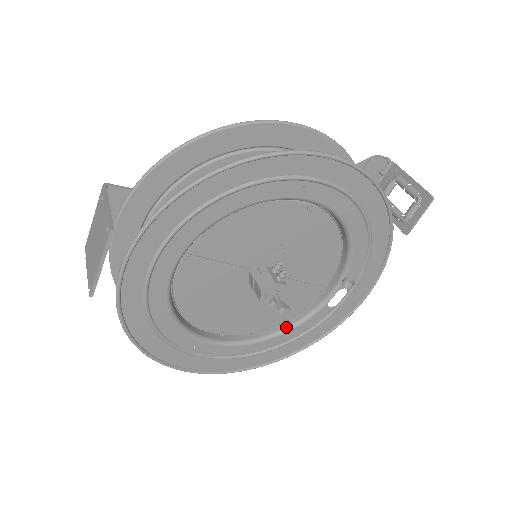
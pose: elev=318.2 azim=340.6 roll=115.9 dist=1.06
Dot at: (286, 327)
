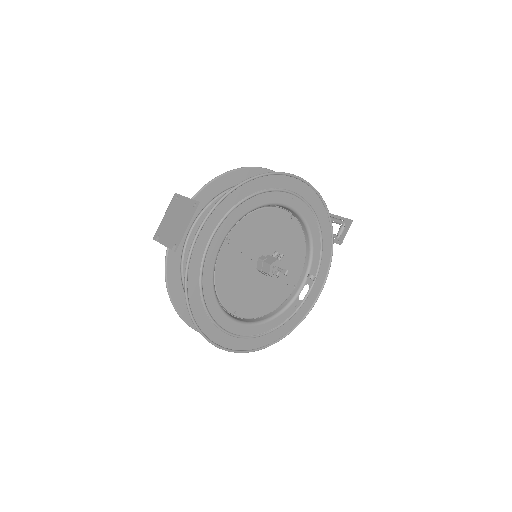
Dot at: (273, 315)
